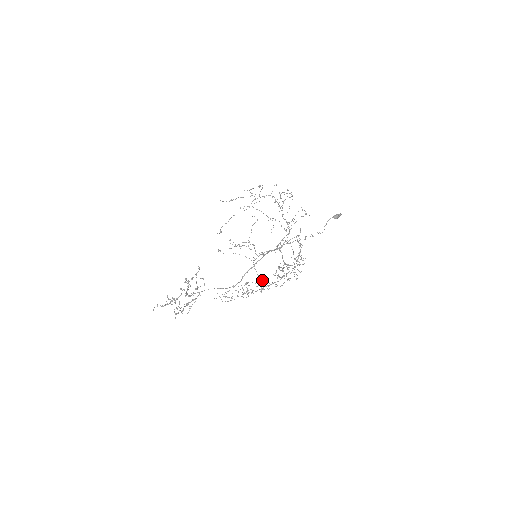
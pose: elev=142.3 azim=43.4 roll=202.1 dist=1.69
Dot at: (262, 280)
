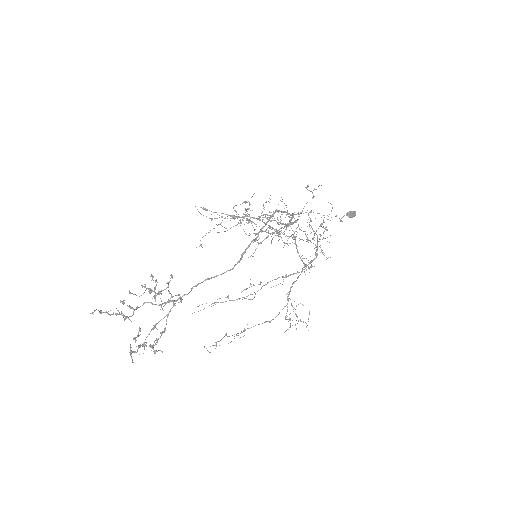
Dot at: (268, 321)
